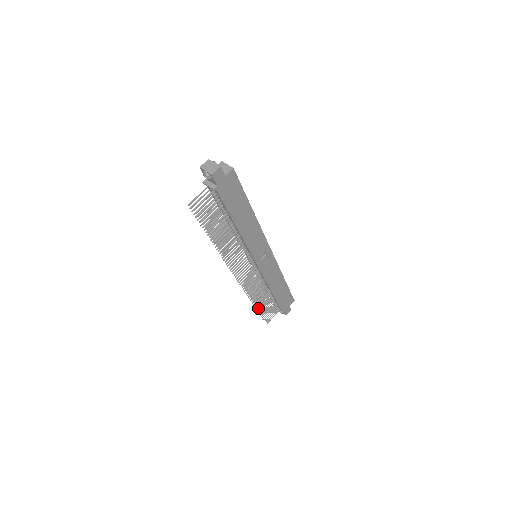
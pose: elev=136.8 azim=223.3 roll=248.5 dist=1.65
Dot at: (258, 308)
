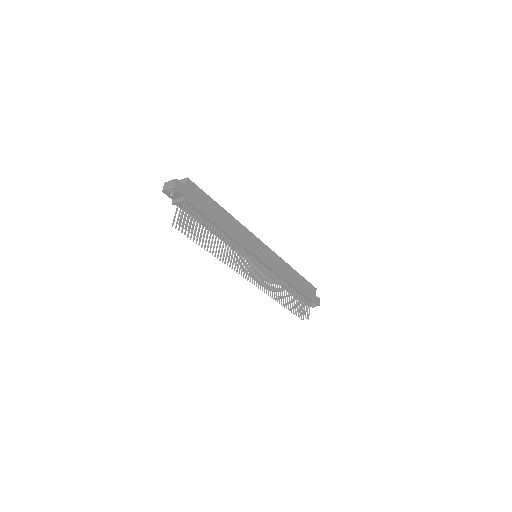
Dot at: (290, 306)
